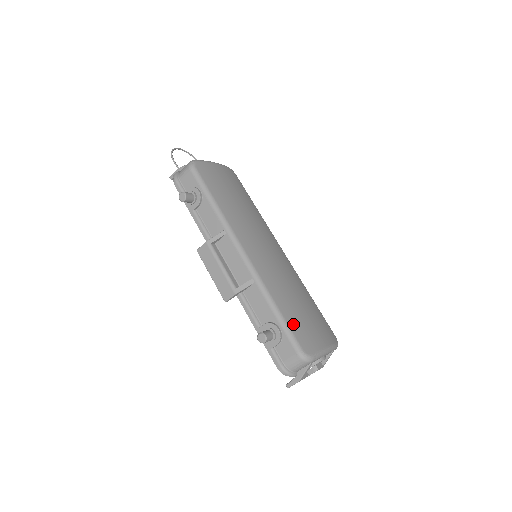
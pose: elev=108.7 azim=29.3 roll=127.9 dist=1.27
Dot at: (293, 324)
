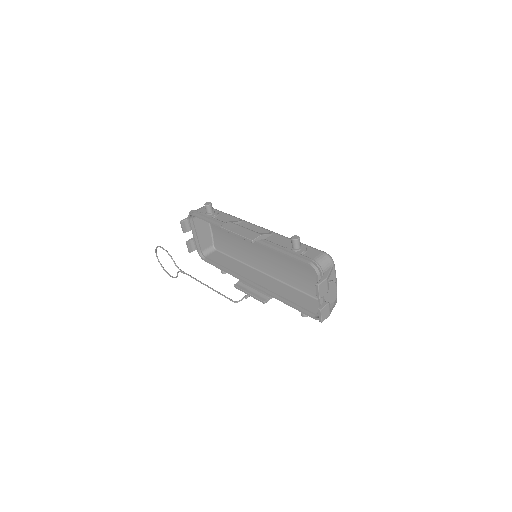
Dot at: occluded
